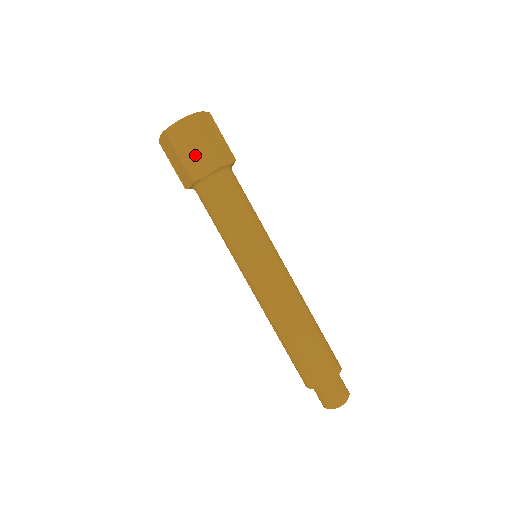
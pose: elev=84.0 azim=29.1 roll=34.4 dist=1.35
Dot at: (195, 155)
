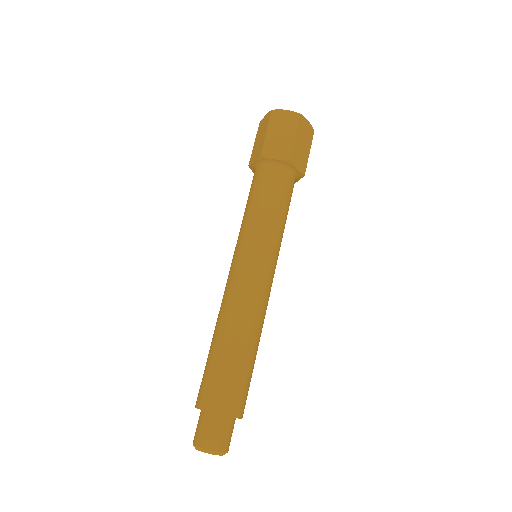
Dot at: (301, 150)
